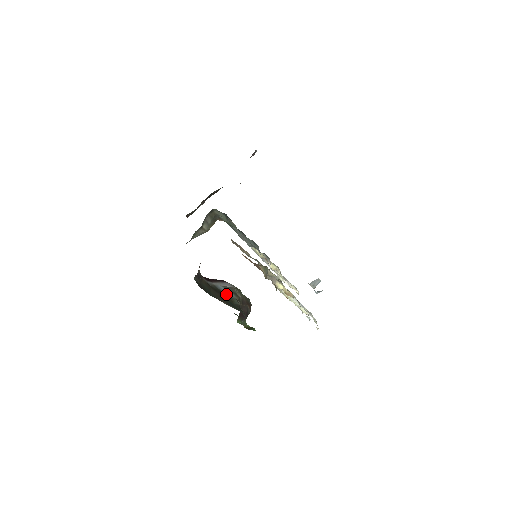
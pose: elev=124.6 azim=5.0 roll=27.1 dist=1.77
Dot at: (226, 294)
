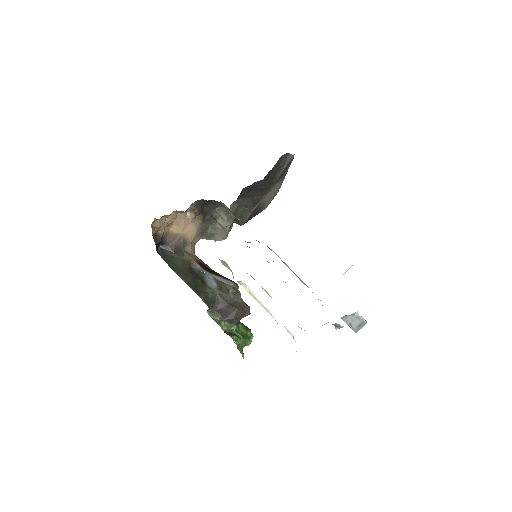
Dot at: (205, 281)
